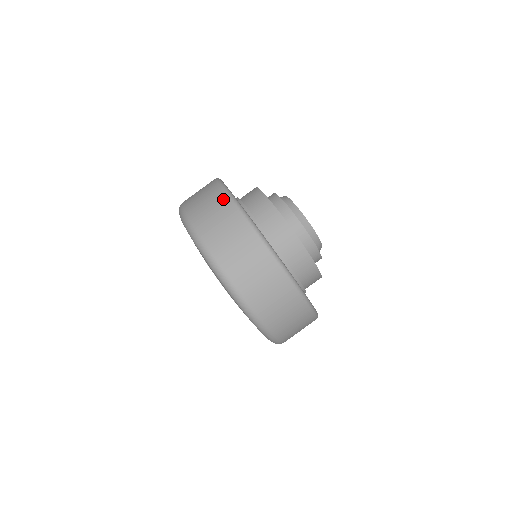
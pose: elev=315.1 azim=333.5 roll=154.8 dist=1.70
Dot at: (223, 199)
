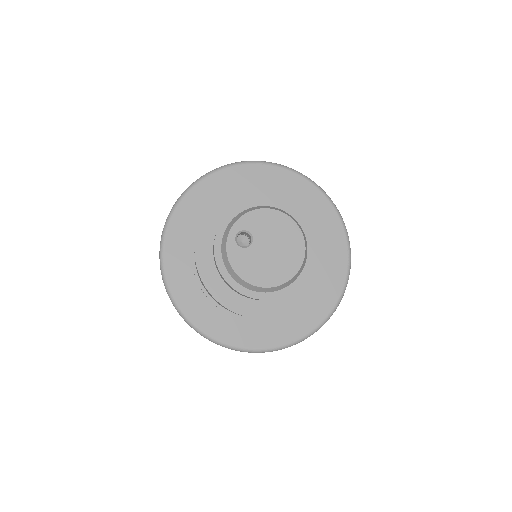
Dot at: occluded
